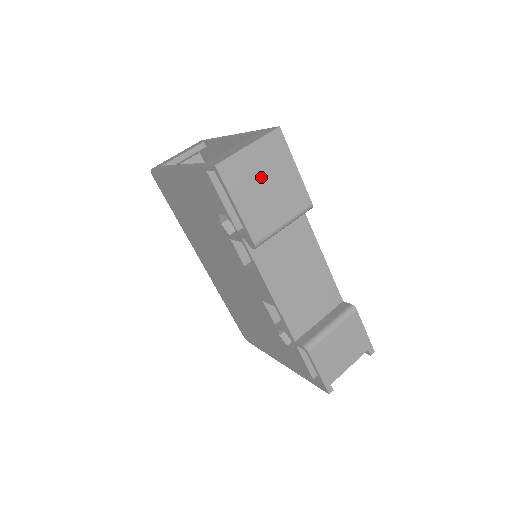
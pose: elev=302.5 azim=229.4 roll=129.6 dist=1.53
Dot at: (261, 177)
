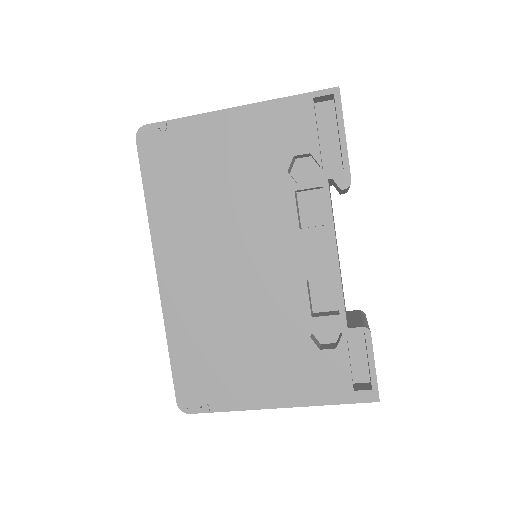
Dot at: occluded
